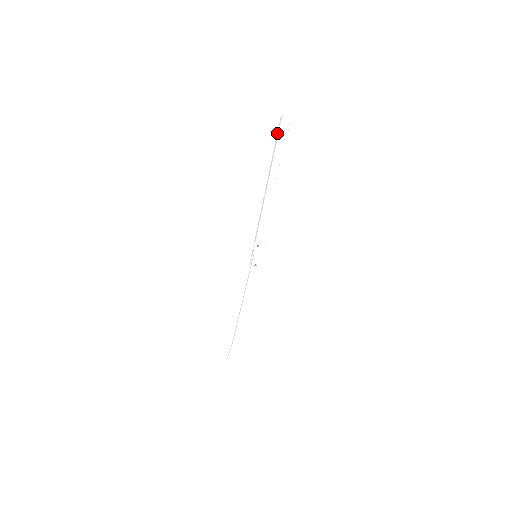
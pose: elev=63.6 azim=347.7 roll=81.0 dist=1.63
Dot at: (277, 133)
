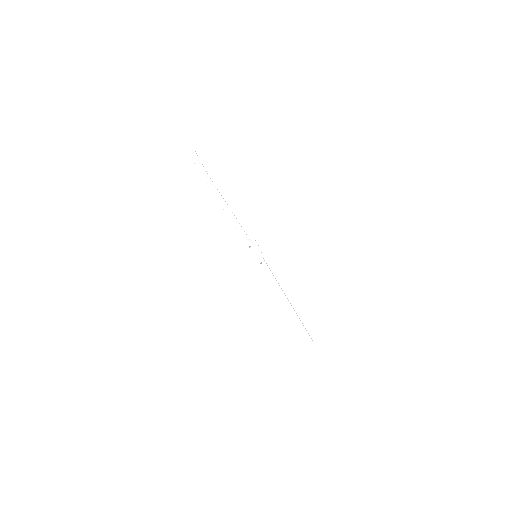
Dot at: (196, 166)
